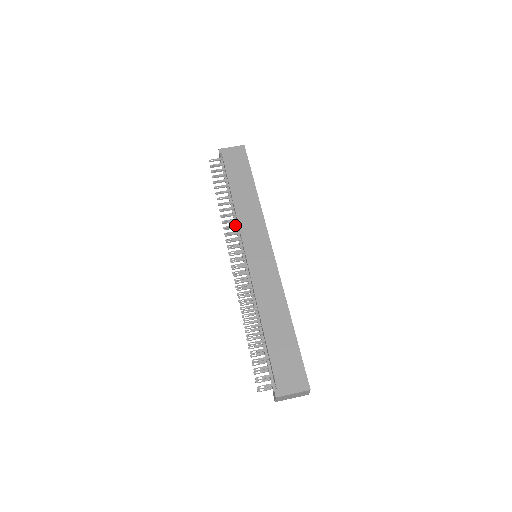
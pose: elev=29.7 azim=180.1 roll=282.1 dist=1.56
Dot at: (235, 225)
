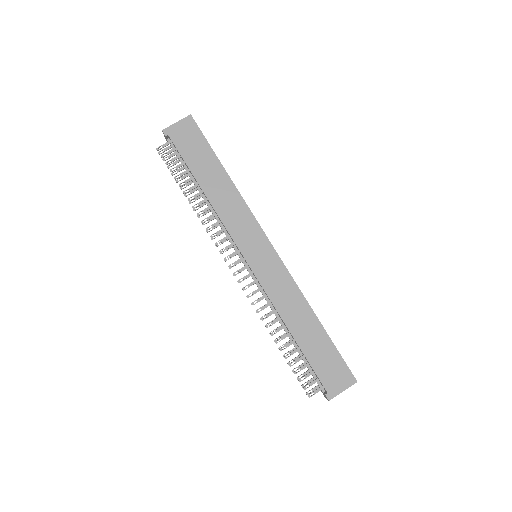
Dot at: (220, 226)
